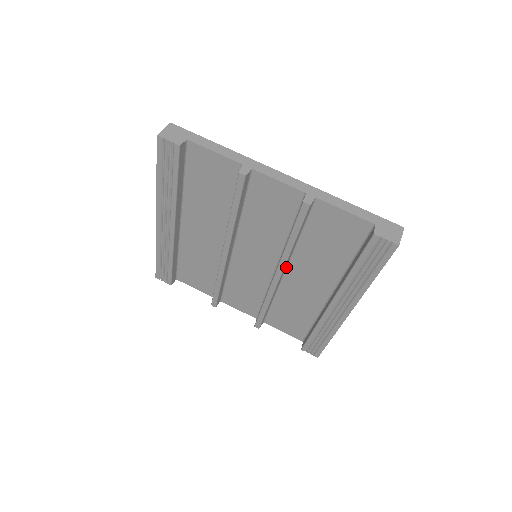
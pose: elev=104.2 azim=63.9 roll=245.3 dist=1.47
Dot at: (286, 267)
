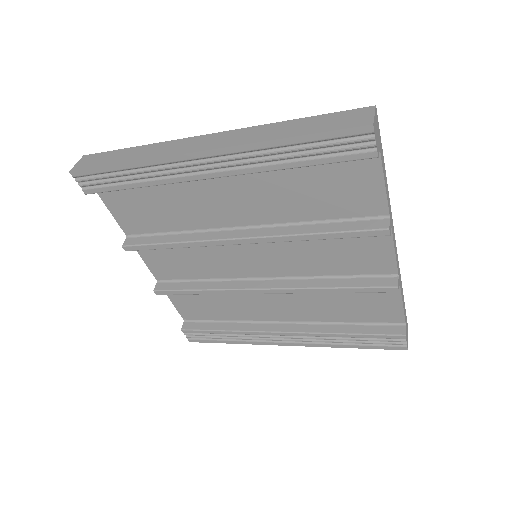
Dot at: occluded
